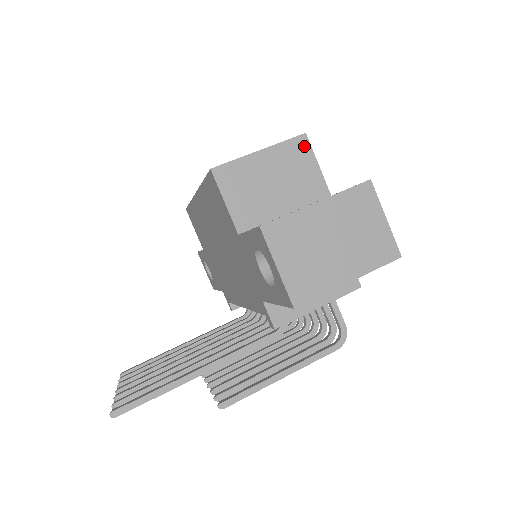
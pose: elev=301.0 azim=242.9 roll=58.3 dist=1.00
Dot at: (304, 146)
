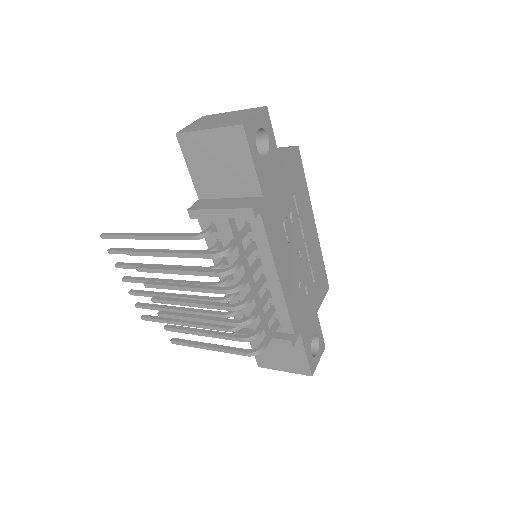
Dot at: (291, 149)
